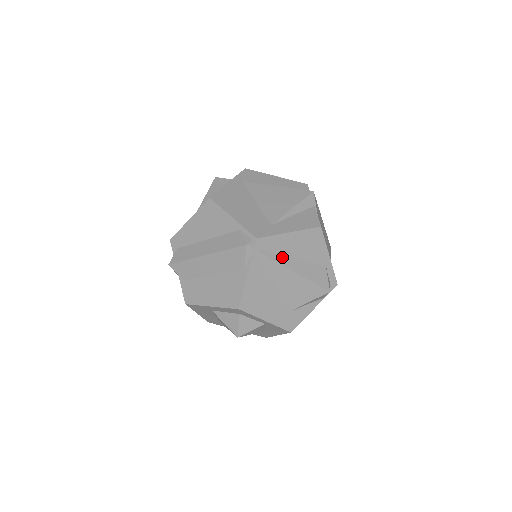
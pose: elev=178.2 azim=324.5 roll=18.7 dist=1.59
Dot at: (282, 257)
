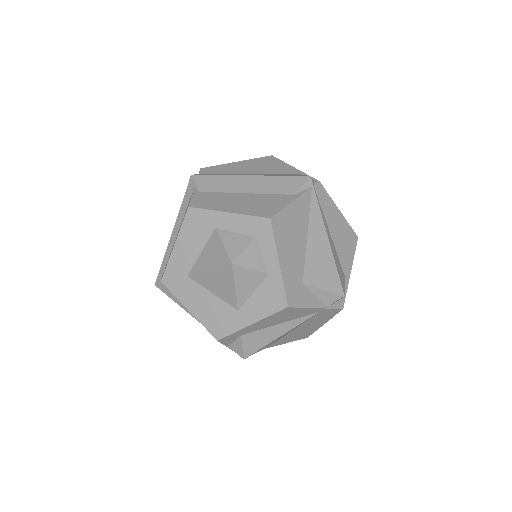
Dot at: (325, 221)
